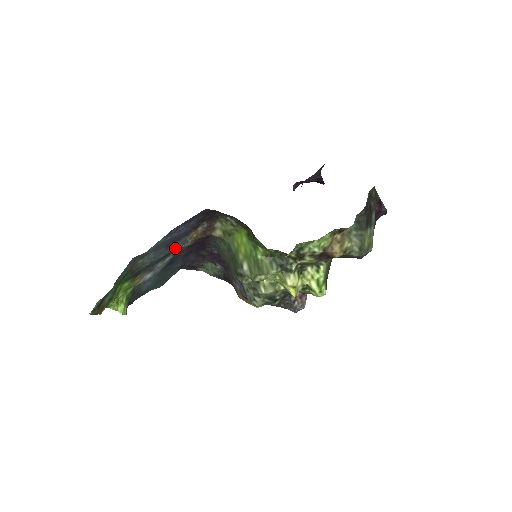
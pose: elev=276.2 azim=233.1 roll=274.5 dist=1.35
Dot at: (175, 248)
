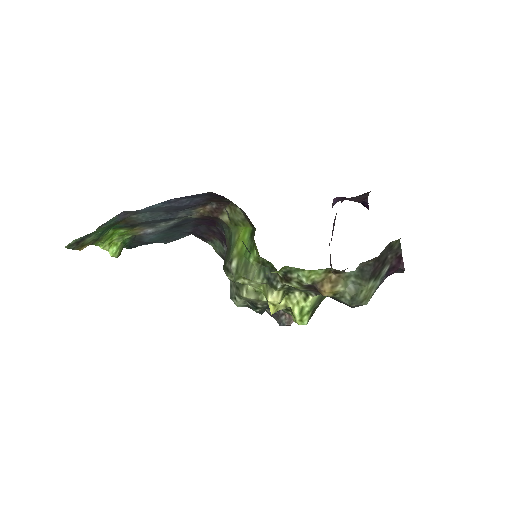
Dot at: (178, 216)
